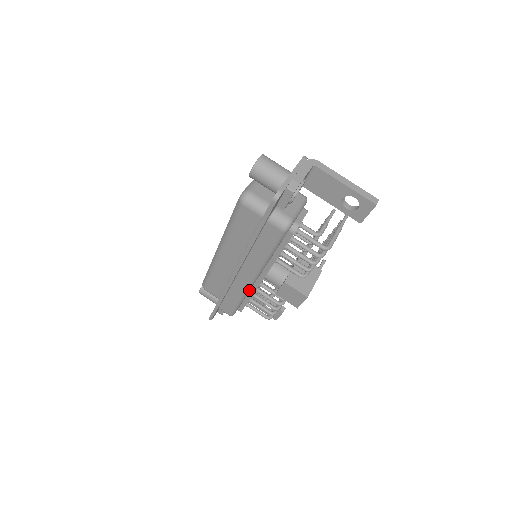
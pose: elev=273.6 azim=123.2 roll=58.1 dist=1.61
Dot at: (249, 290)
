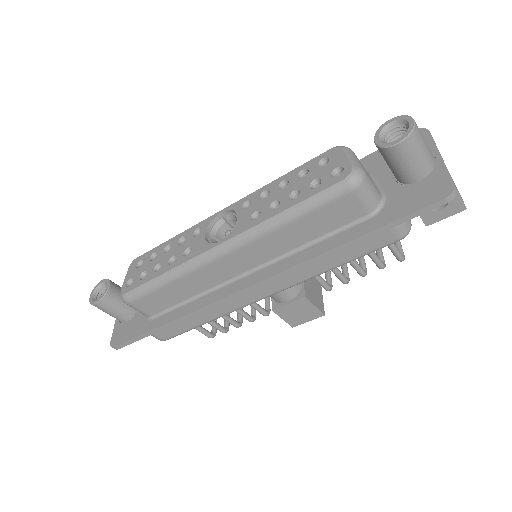
Dot at: (239, 308)
